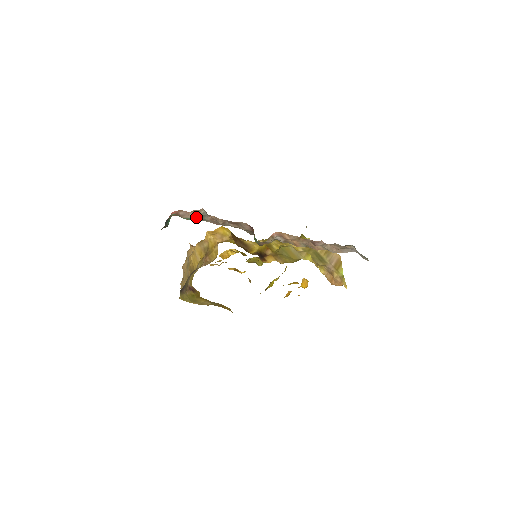
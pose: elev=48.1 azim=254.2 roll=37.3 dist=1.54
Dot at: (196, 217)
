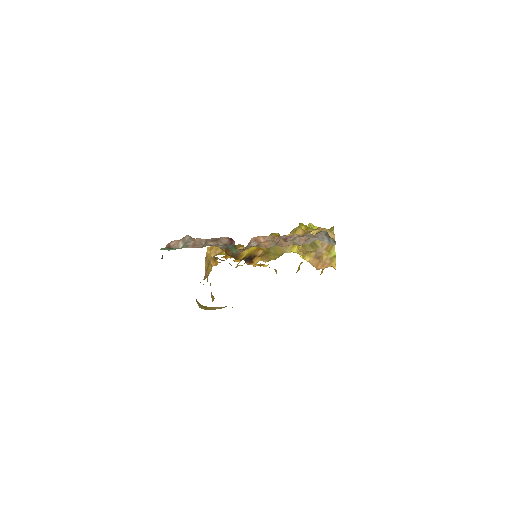
Dot at: (182, 245)
